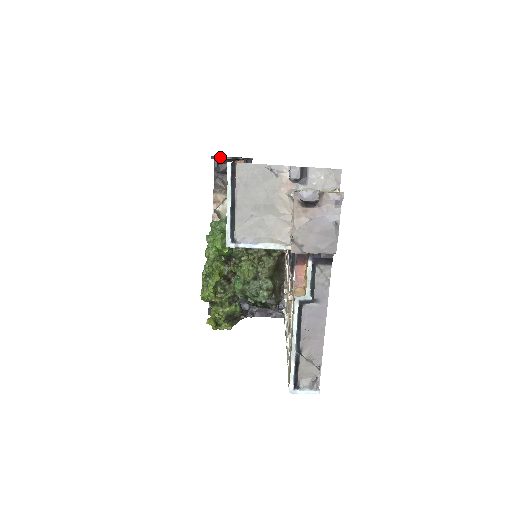
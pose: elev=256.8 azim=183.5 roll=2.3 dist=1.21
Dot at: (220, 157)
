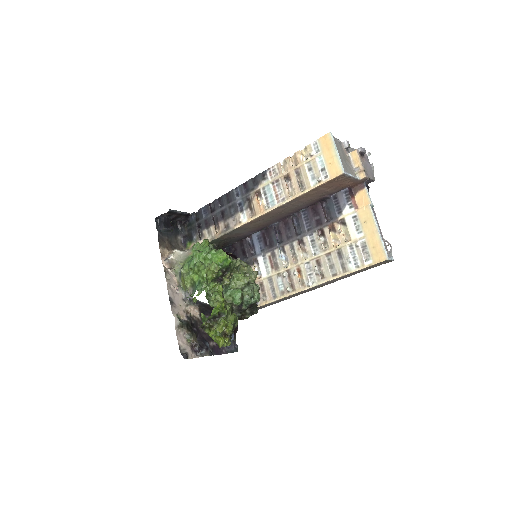
Dot at: (174, 211)
